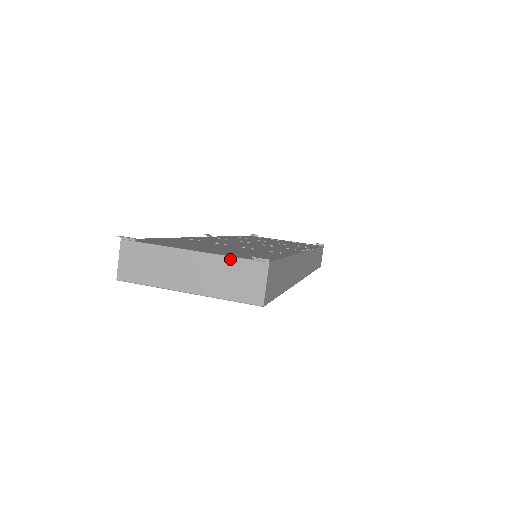
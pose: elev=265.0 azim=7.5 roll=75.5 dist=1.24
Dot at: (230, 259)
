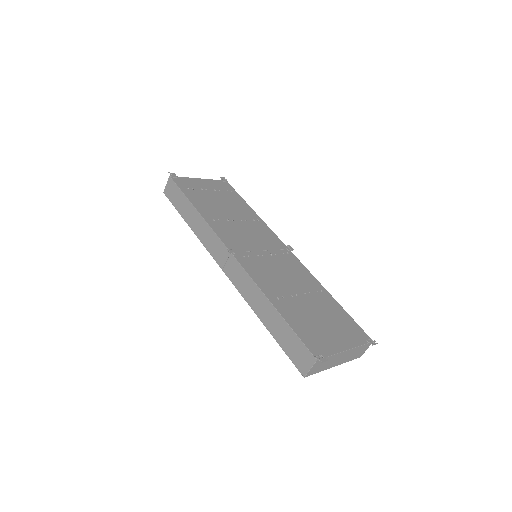
Dot at: (361, 347)
